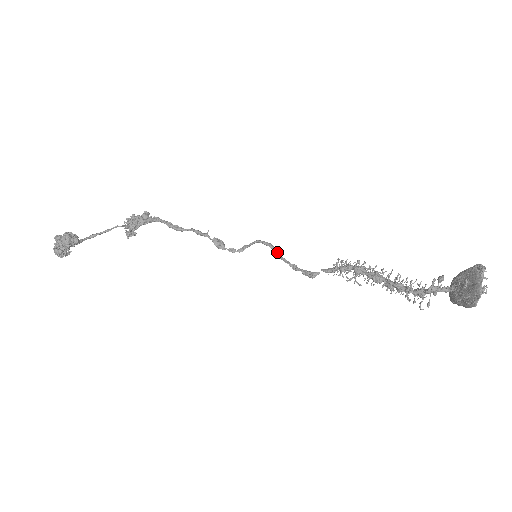
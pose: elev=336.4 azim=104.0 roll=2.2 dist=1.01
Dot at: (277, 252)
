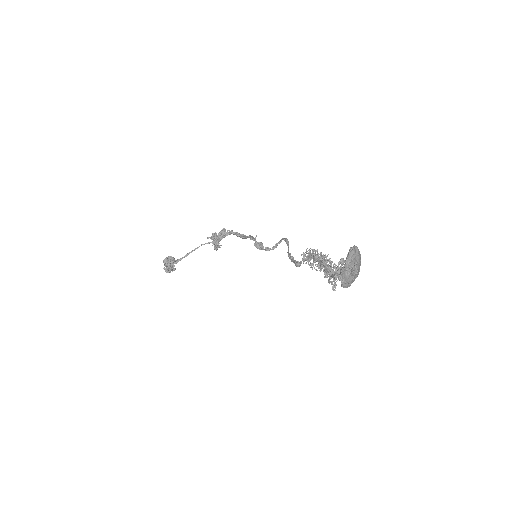
Dot at: (288, 247)
